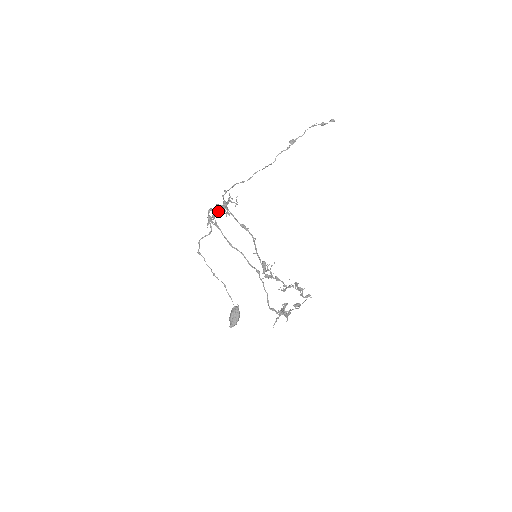
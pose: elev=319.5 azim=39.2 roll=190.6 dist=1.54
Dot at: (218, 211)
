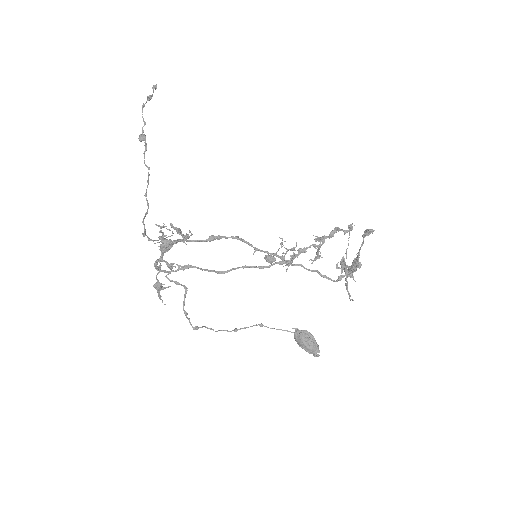
Dot at: (159, 265)
